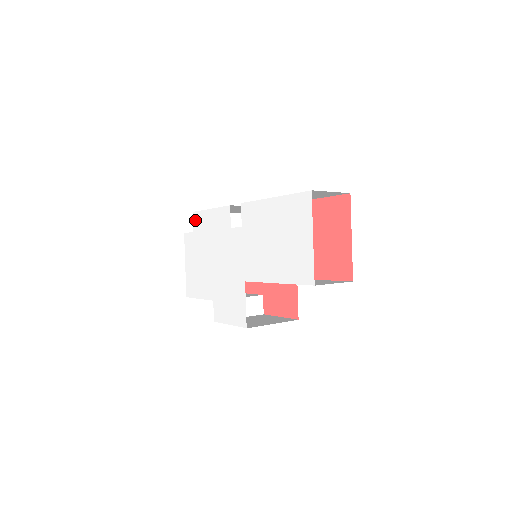
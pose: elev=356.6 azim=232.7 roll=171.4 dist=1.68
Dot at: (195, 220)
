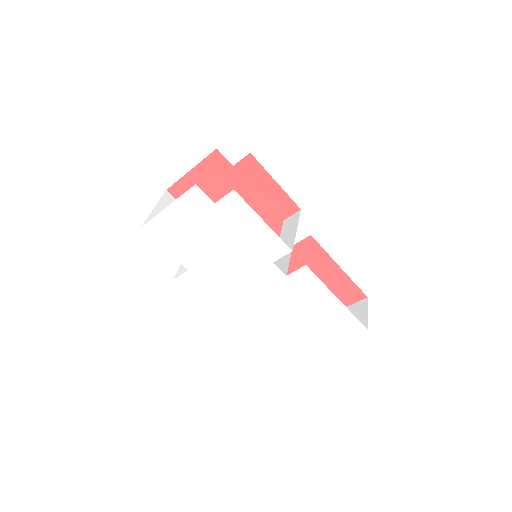
Dot at: (230, 200)
